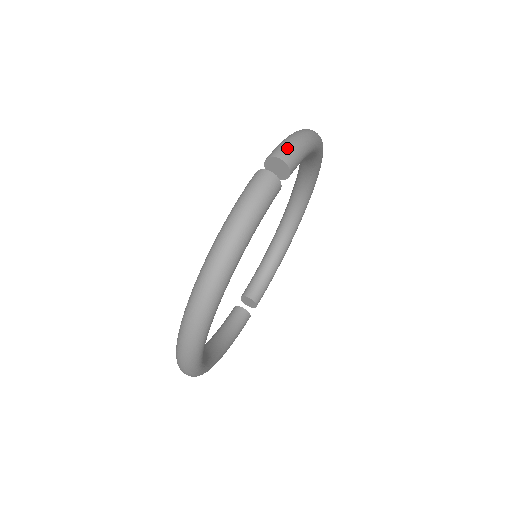
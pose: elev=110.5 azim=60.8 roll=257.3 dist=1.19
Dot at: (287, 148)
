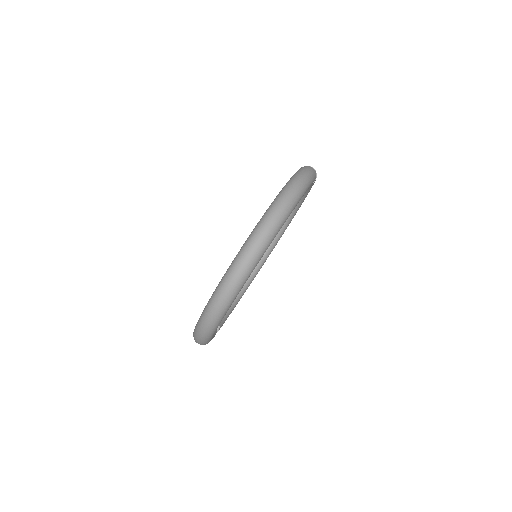
Dot at: occluded
